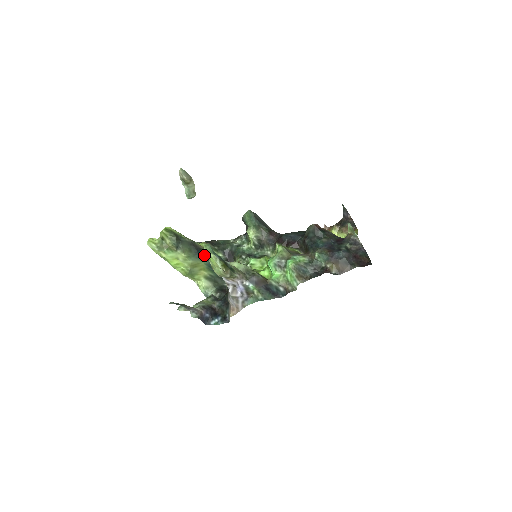
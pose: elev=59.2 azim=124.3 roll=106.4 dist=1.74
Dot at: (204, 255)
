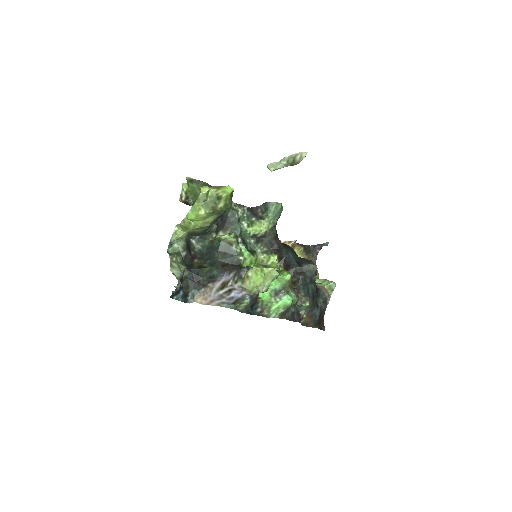
Dot at: occluded
